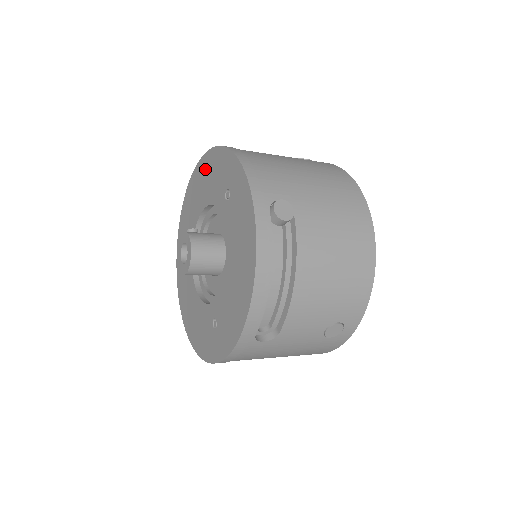
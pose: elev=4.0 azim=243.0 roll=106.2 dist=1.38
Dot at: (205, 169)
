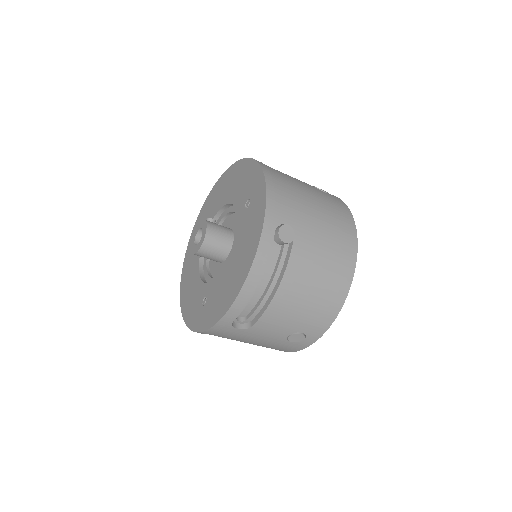
Dot at: (238, 172)
